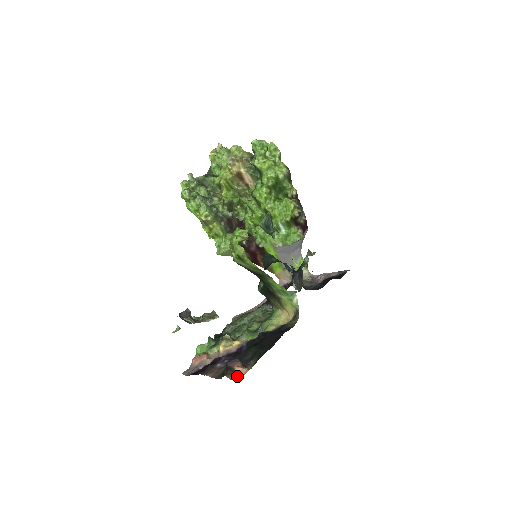
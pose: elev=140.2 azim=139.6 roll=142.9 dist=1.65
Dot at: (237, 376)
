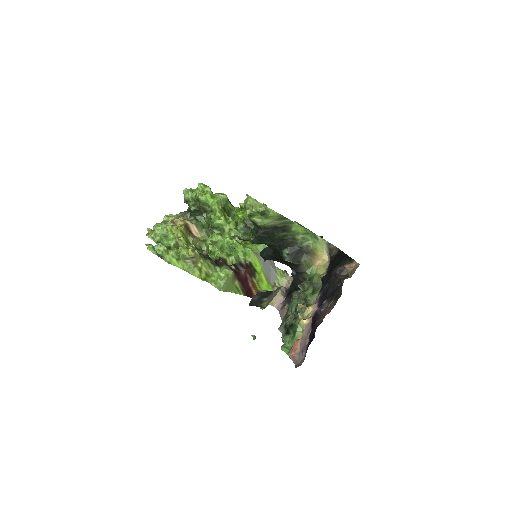
Dot at: (353, 269)
